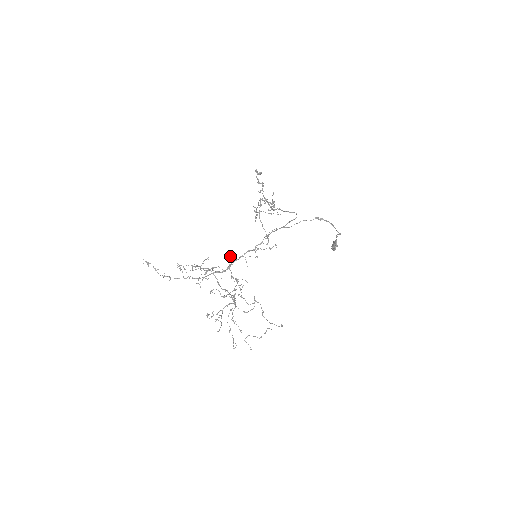
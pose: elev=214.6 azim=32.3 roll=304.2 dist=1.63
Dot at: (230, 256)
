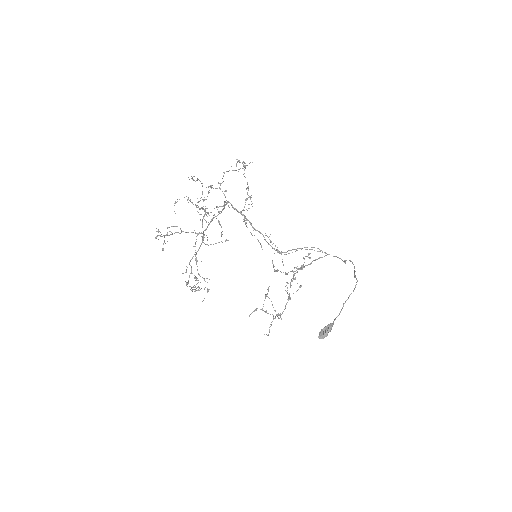
Dot at: occluded
